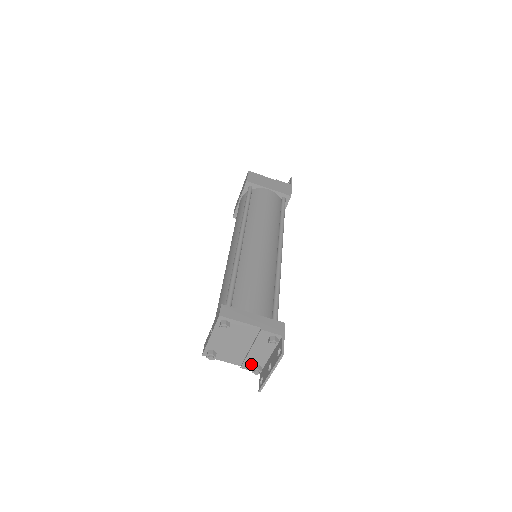
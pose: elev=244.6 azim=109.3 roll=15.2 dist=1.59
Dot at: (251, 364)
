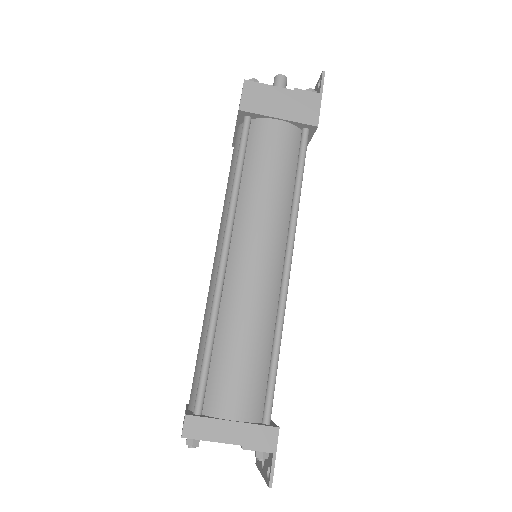
Dot at: occluded
